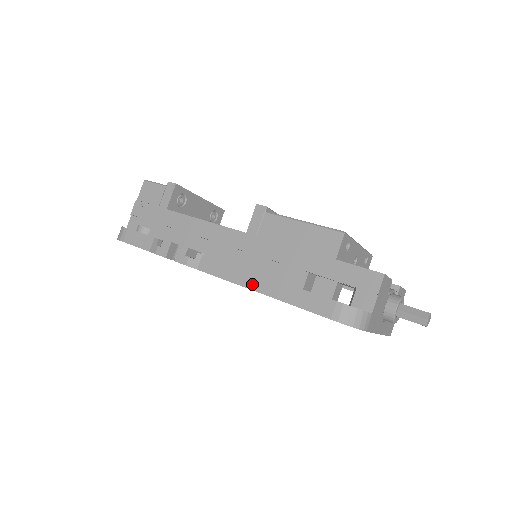
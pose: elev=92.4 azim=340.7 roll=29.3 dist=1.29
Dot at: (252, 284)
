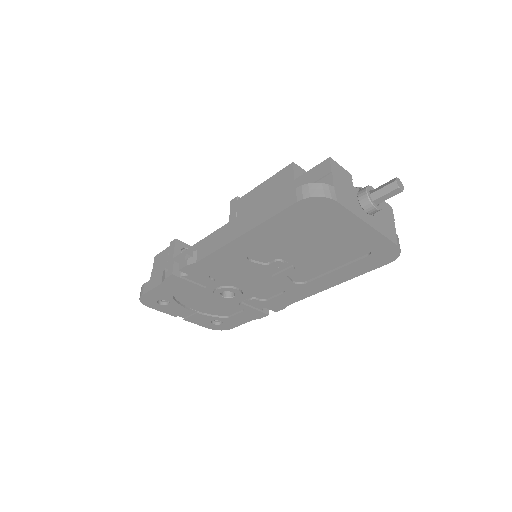
Dot at: (236, 234)
